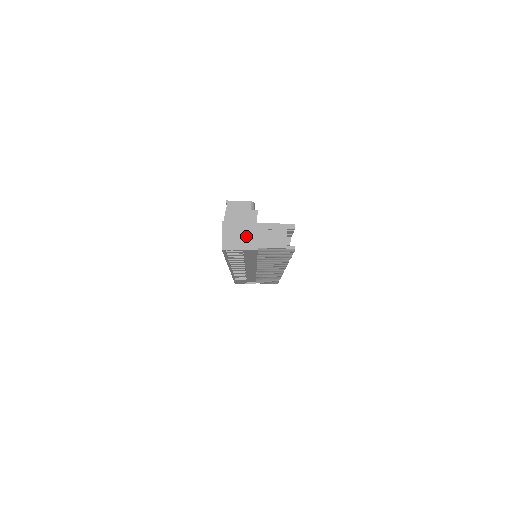
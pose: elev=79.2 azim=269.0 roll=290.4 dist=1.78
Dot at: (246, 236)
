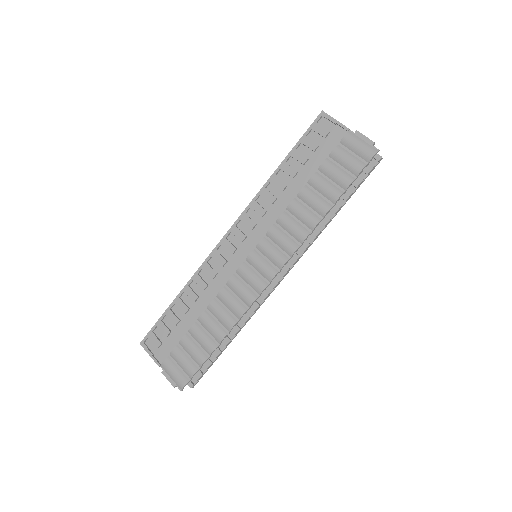
Dot at: occluded
